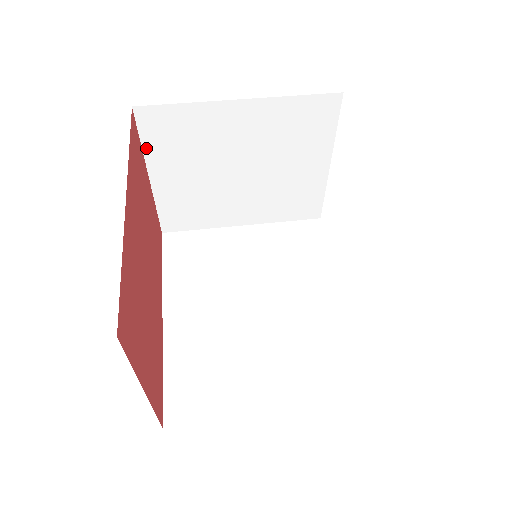
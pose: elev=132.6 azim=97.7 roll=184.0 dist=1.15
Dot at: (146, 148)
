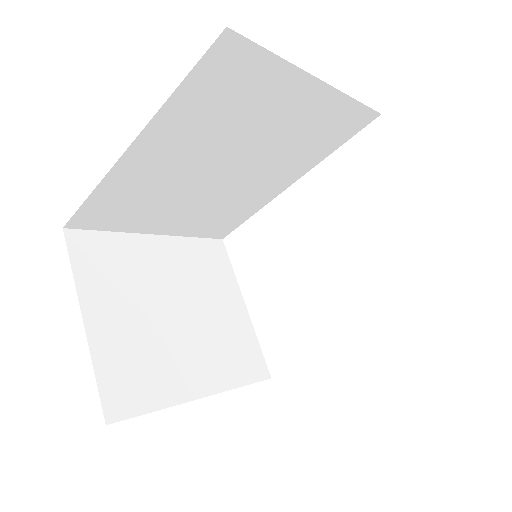
Dot at: (77, 276)
